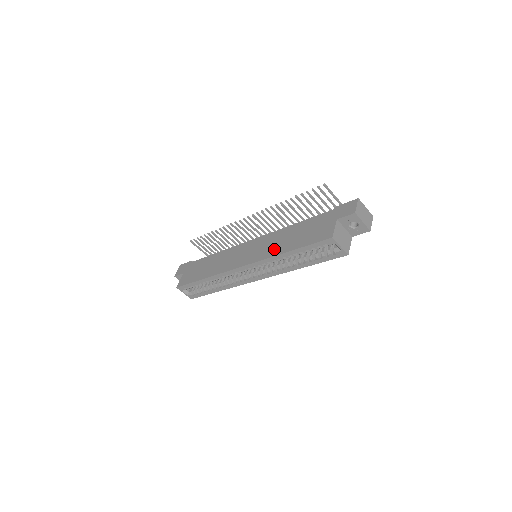
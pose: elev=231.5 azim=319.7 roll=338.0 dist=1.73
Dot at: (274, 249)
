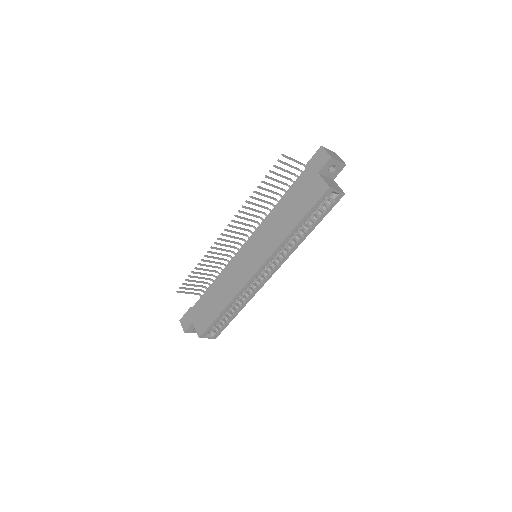
Dot at: (278, 235)
